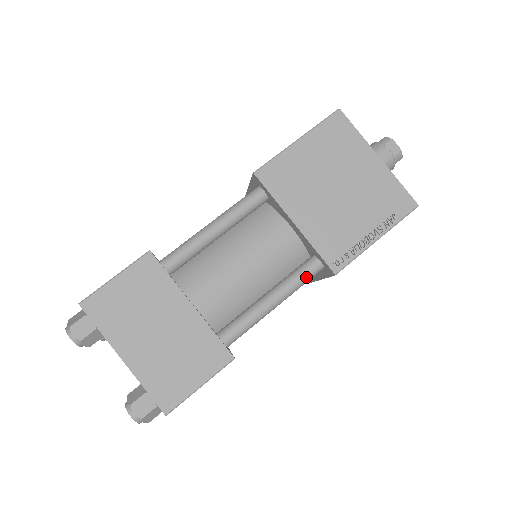
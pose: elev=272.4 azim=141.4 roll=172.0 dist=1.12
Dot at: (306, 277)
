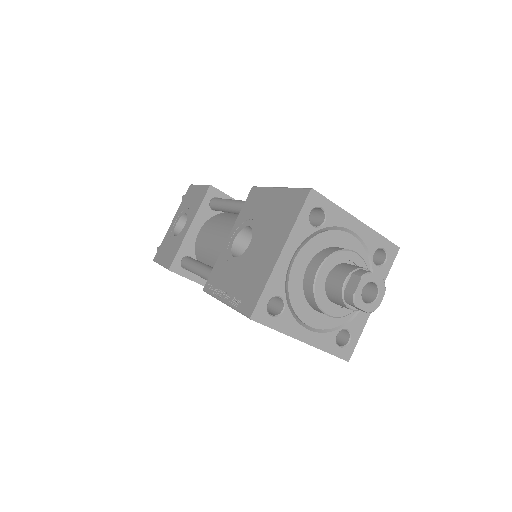
Dot at: occluded
